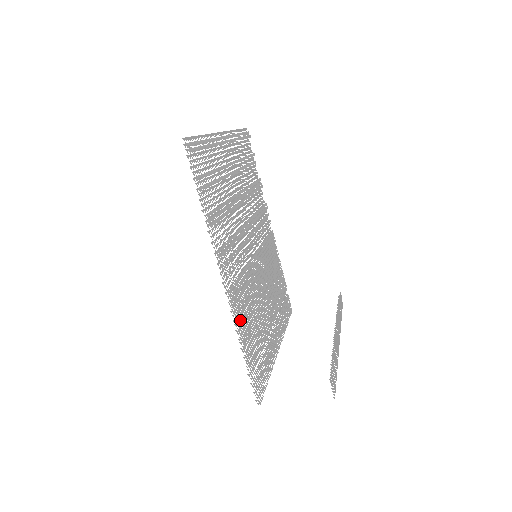
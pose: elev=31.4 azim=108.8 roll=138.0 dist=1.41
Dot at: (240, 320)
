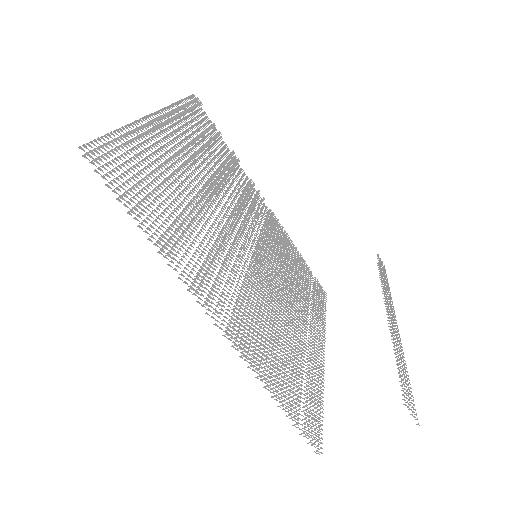
Dot at: (257, 360)
